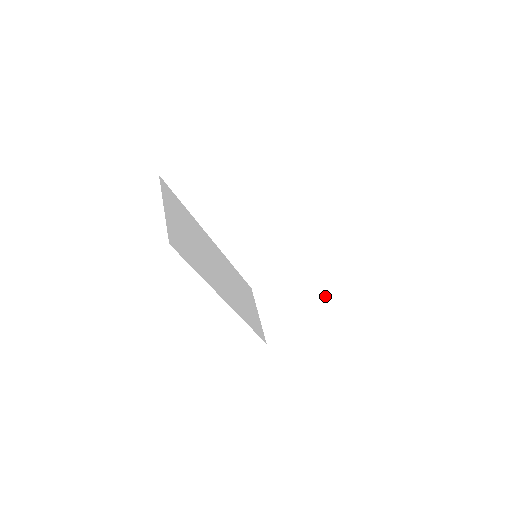
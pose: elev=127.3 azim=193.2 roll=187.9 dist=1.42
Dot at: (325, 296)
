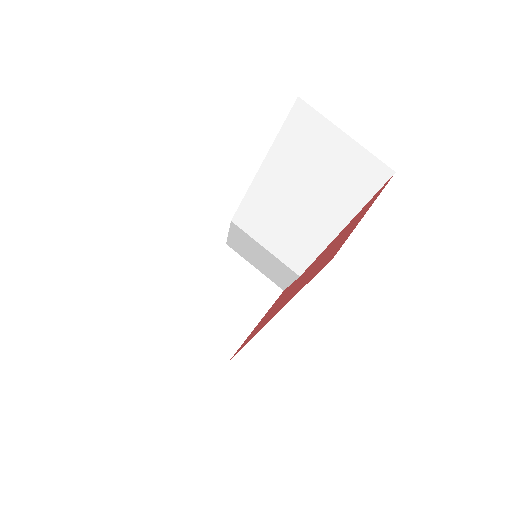
Dot at: (260, 282)
